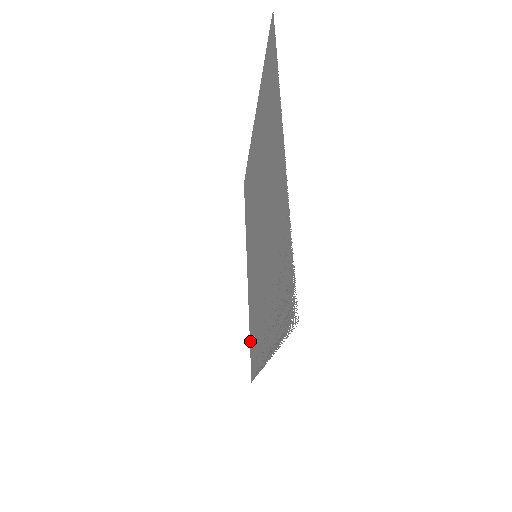
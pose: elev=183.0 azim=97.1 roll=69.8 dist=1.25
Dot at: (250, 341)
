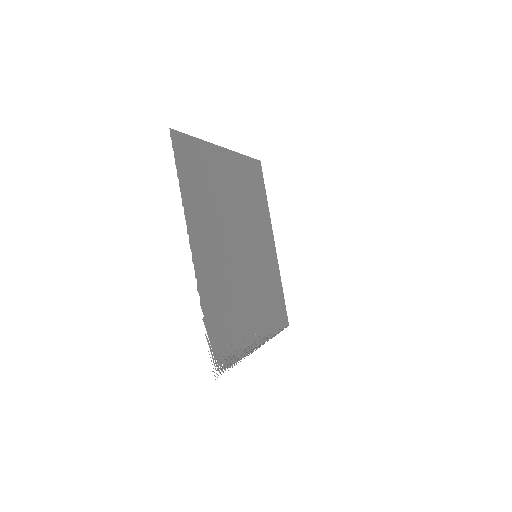
Dot at: (283, 298)
